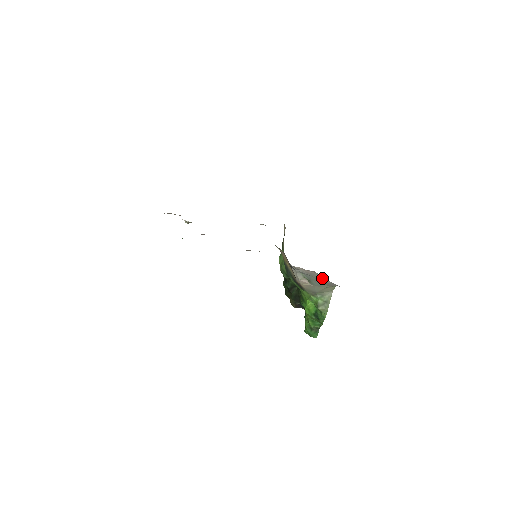
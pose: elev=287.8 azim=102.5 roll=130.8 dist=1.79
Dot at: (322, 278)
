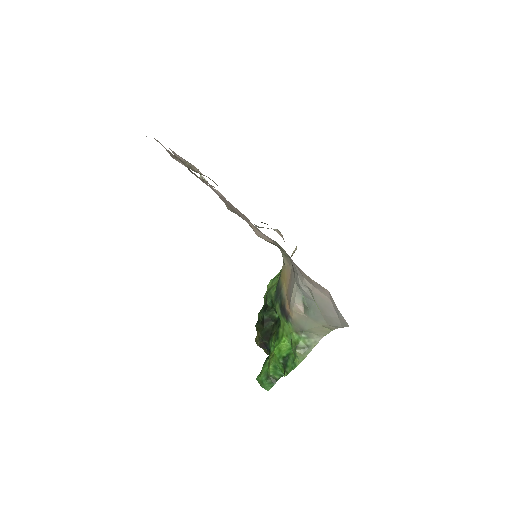
Dot at: (329, 307)
